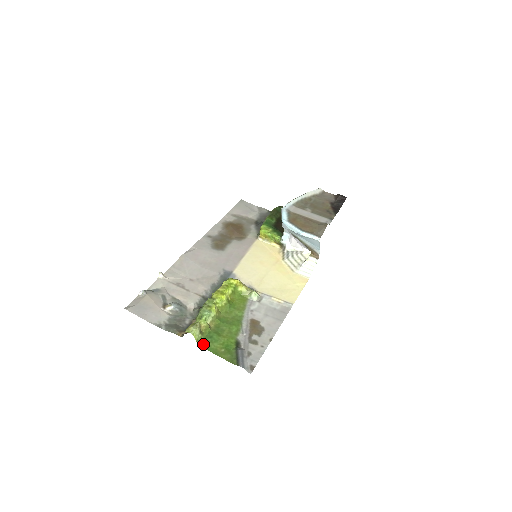
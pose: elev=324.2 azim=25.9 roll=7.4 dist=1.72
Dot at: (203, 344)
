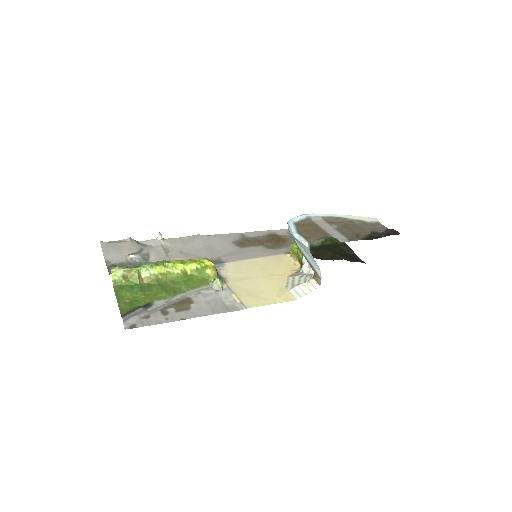
Dot at: (117, 287)
